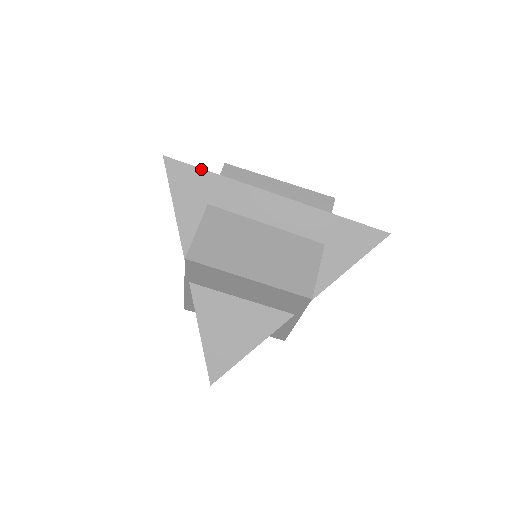
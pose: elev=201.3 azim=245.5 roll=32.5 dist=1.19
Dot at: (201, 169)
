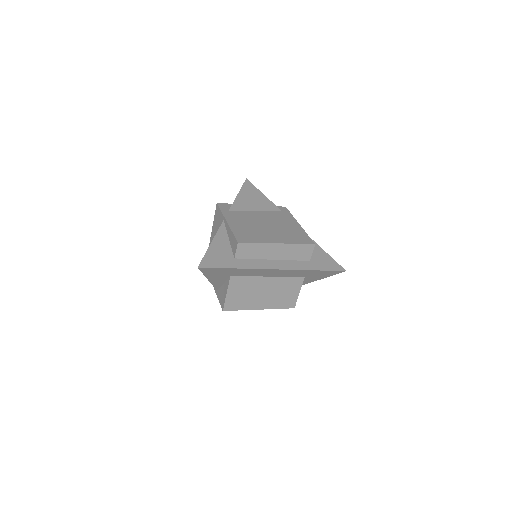
Dot at: (226, 268)
